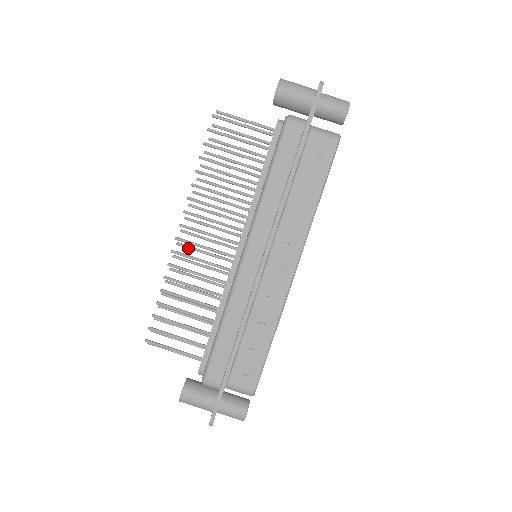
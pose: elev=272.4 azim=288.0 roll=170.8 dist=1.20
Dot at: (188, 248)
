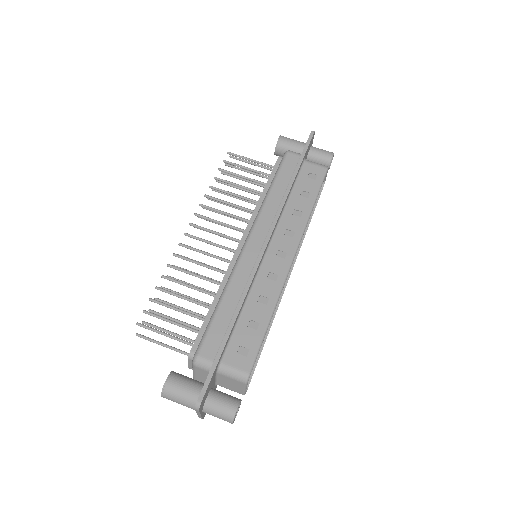
Dot at: occluded
